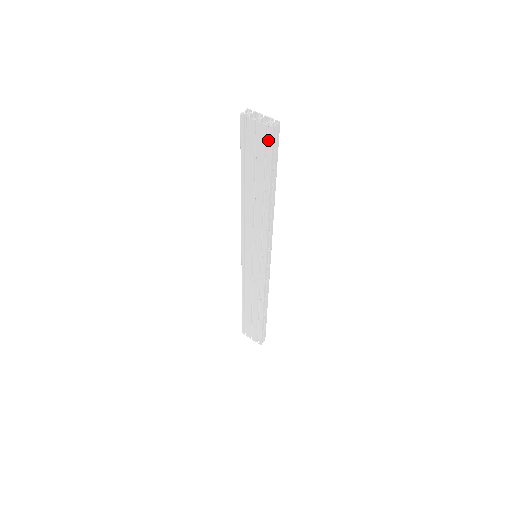
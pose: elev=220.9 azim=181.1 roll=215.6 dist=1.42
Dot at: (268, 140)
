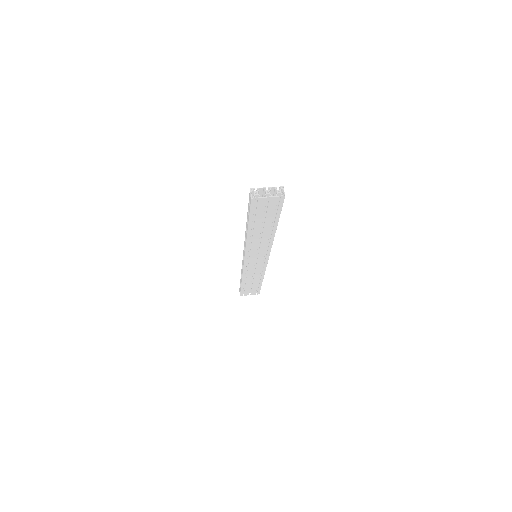
Dot at: (280, 203)
